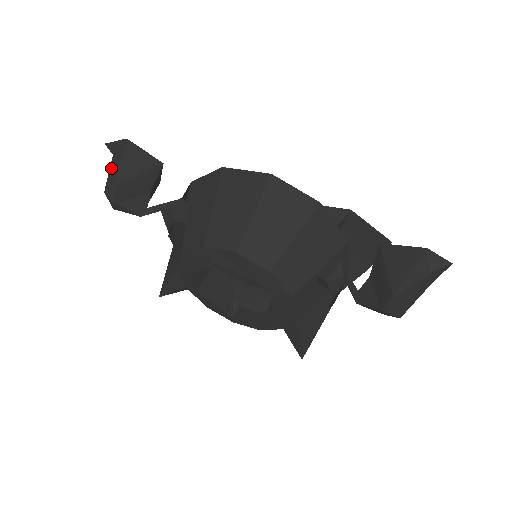
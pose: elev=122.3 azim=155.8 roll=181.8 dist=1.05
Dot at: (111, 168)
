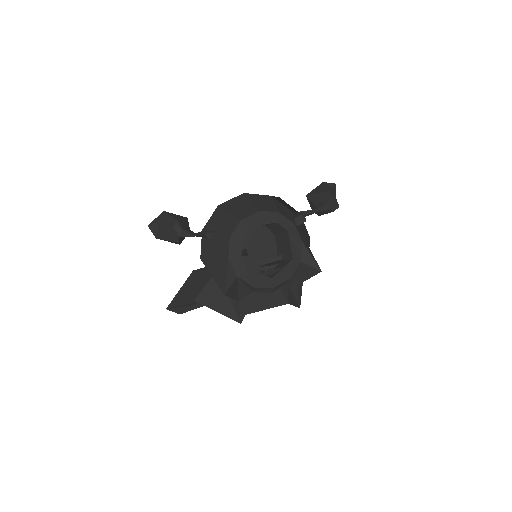
Dot at: (166, 221)
